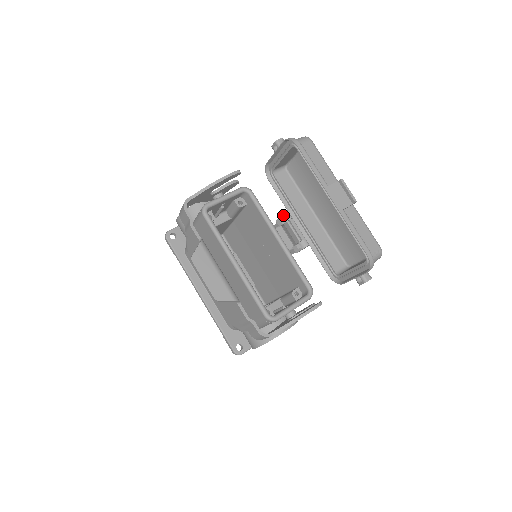
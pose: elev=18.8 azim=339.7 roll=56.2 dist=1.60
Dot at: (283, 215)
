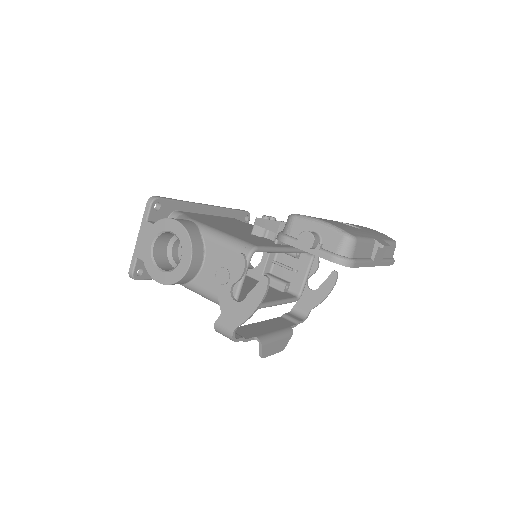
Dot at: occluded
